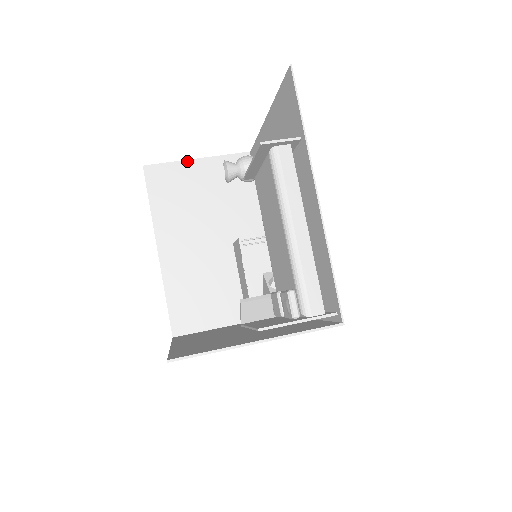
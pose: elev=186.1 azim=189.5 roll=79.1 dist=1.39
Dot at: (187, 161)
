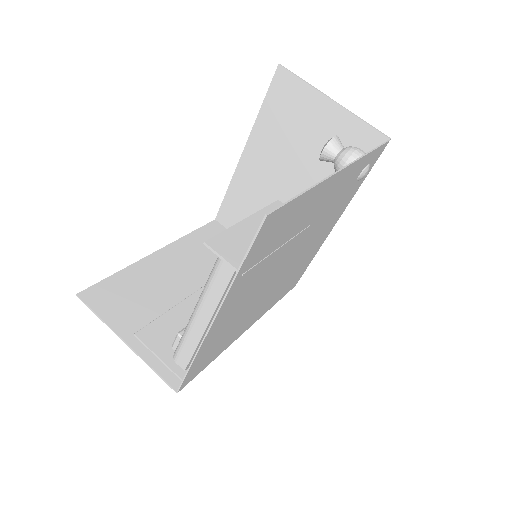
Dot at: (320, 94)
